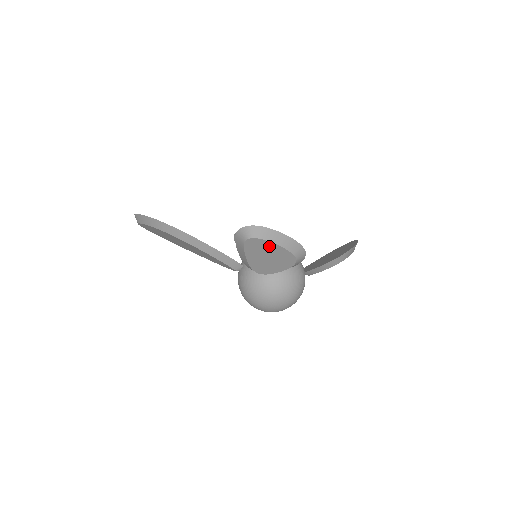
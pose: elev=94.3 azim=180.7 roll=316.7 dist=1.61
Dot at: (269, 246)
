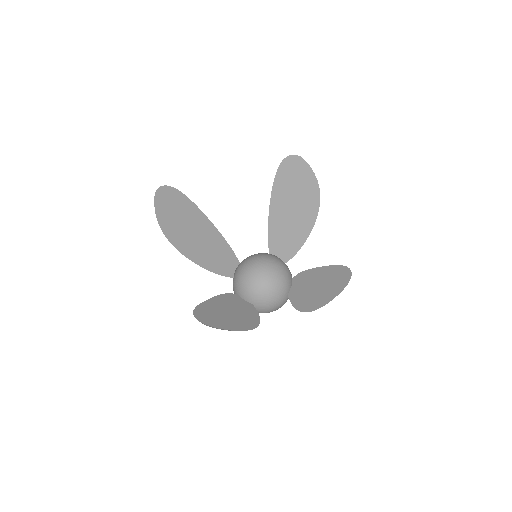
Dot at: occluded
